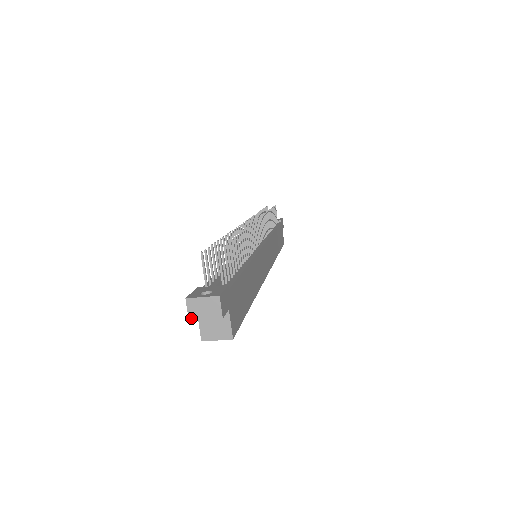
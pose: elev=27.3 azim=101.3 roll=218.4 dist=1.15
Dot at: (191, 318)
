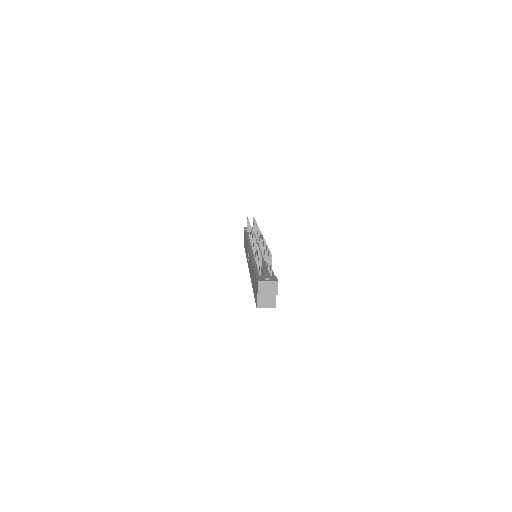
Dot at: (259, 293)
